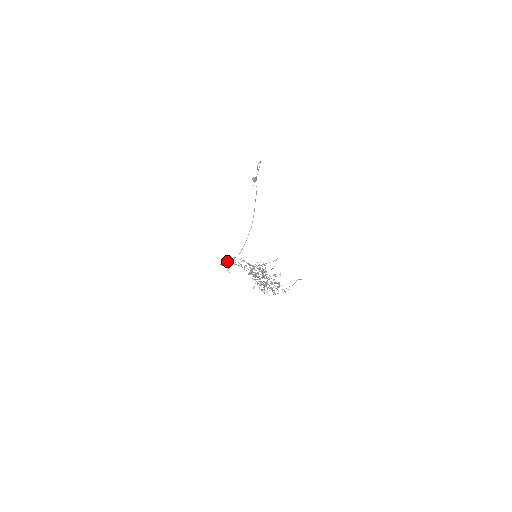
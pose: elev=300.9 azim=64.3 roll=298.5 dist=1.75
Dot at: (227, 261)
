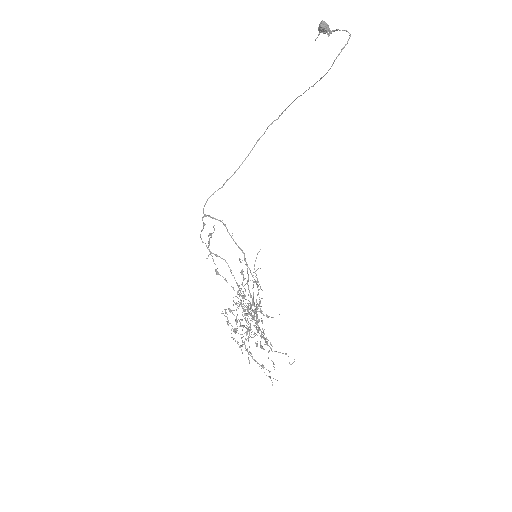
Dot at: occluded
